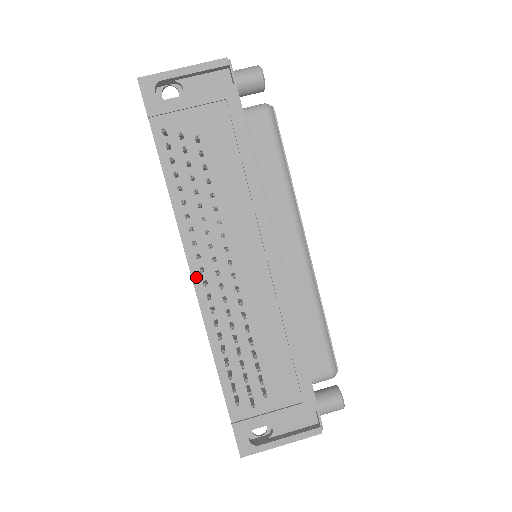
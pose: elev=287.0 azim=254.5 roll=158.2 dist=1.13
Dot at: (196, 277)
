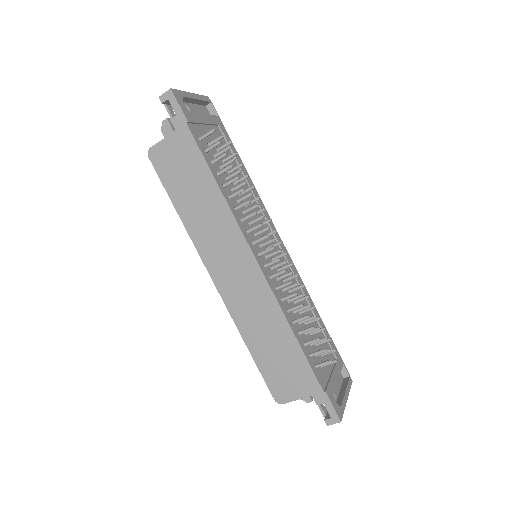
Dot at: (259, 261)
